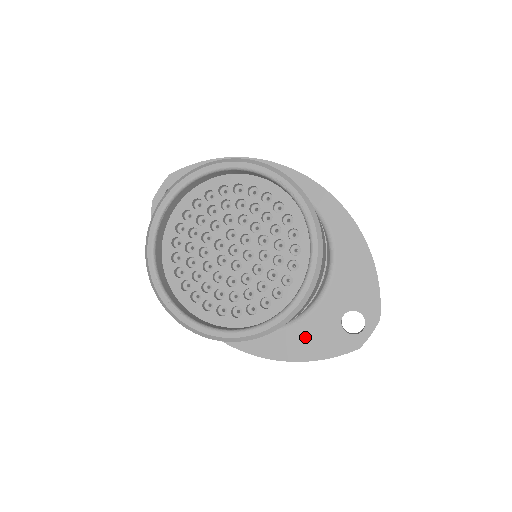
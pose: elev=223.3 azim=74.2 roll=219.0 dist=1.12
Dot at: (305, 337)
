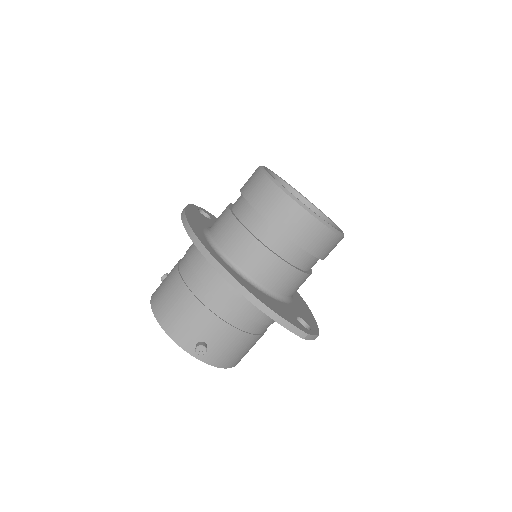
Dot at: (274, 304)
